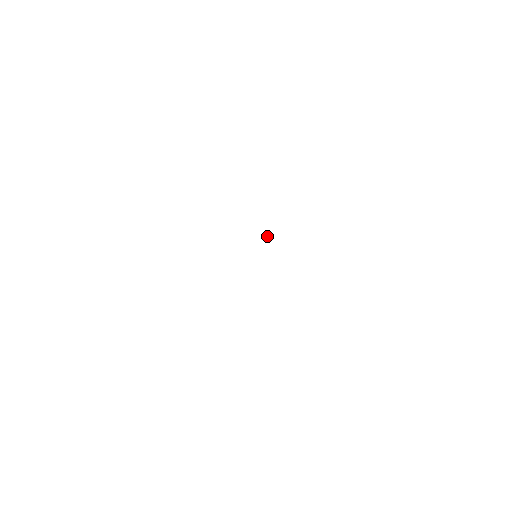
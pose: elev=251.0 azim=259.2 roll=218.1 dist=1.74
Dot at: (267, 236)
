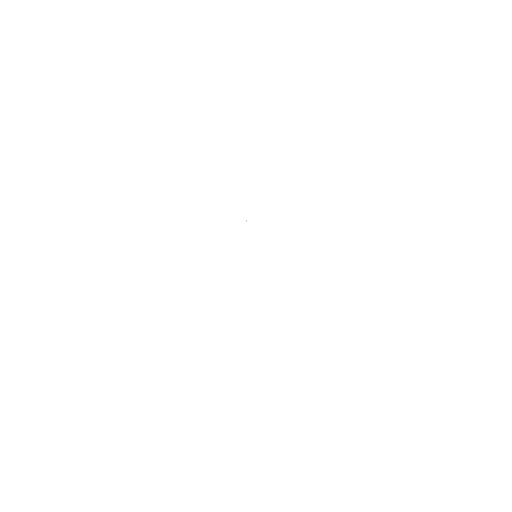
Dot at: occluded
